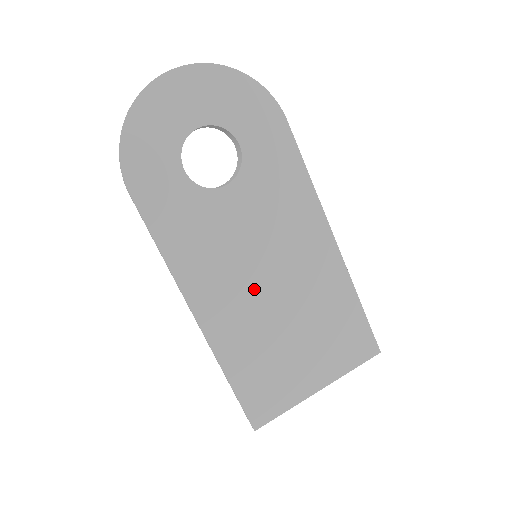
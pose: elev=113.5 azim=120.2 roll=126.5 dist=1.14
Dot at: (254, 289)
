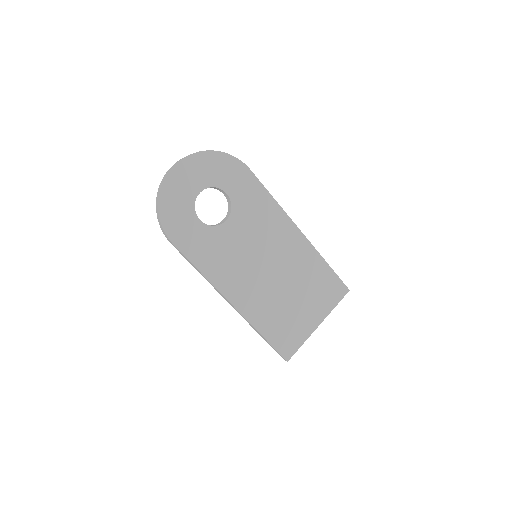
Dot at: (261, 276)
